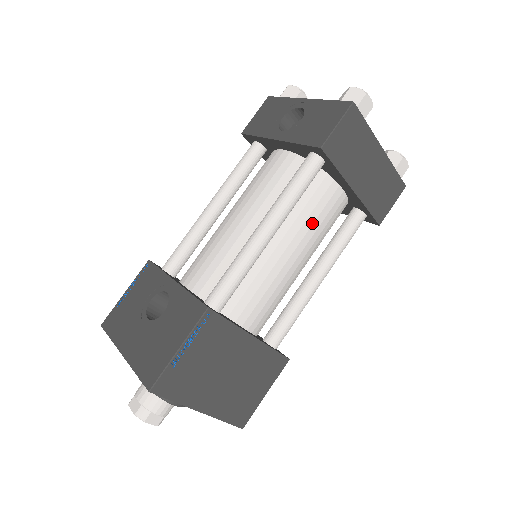
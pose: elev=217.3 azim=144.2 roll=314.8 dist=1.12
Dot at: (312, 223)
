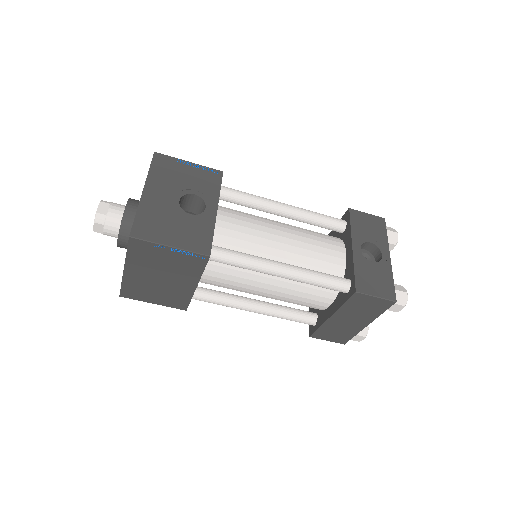
Dot at: (297, 295)
